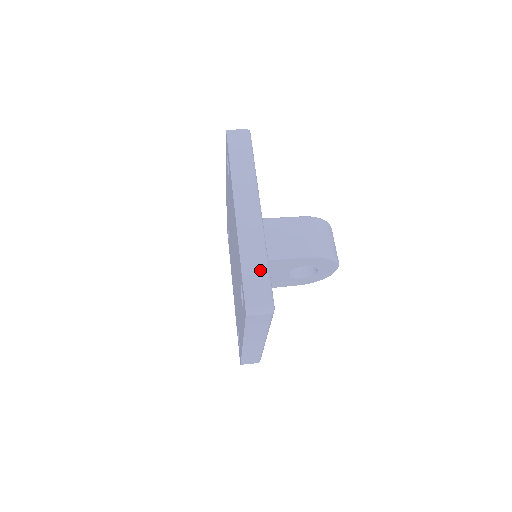
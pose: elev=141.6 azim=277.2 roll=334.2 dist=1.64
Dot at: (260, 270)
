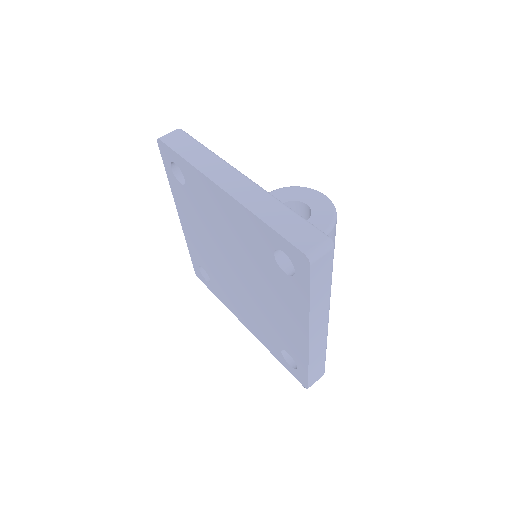
Dot at: (321, 363)
